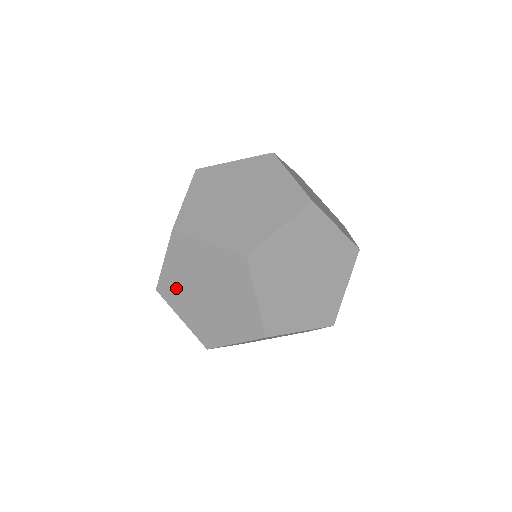
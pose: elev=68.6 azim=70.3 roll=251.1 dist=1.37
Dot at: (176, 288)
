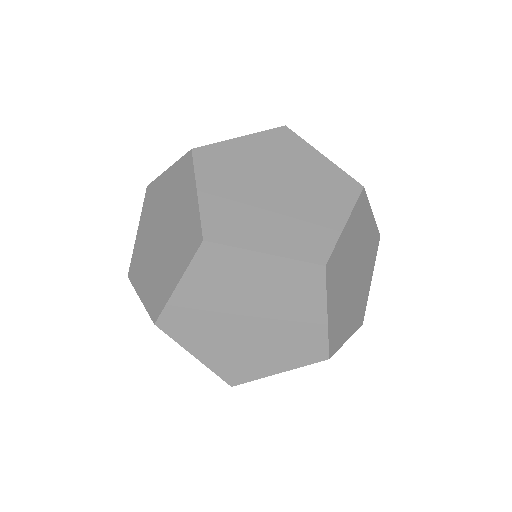
Dot at: occluded
